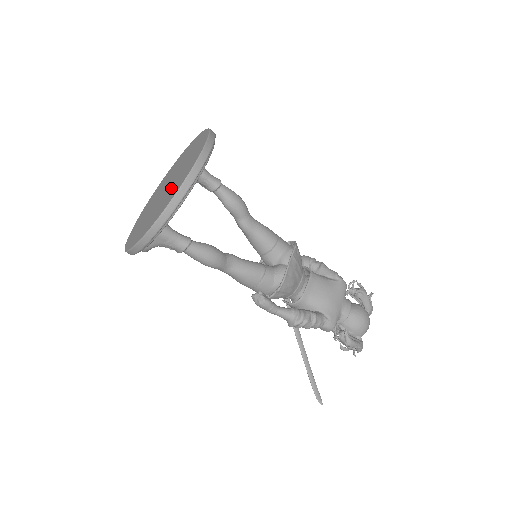
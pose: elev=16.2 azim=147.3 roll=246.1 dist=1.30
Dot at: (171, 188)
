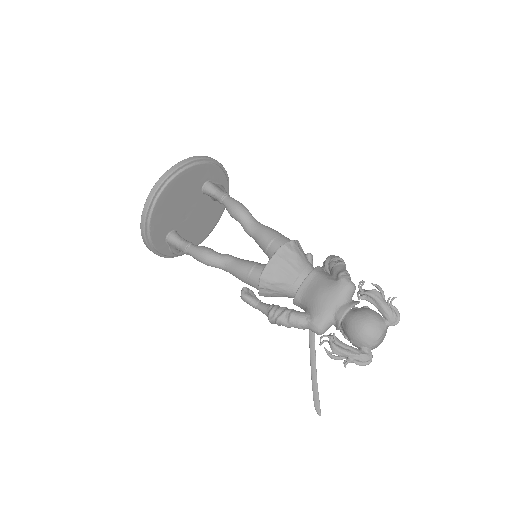
Dot at: occluded
